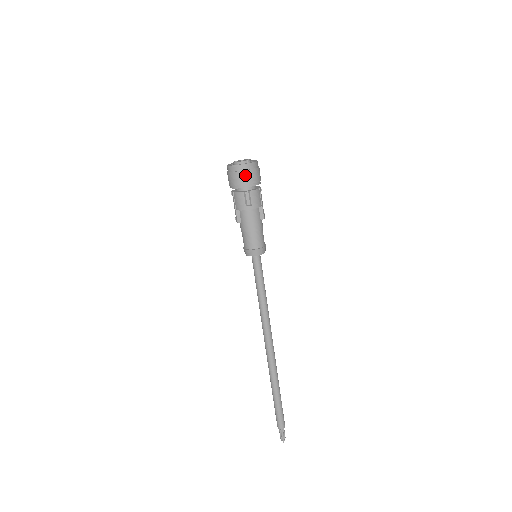
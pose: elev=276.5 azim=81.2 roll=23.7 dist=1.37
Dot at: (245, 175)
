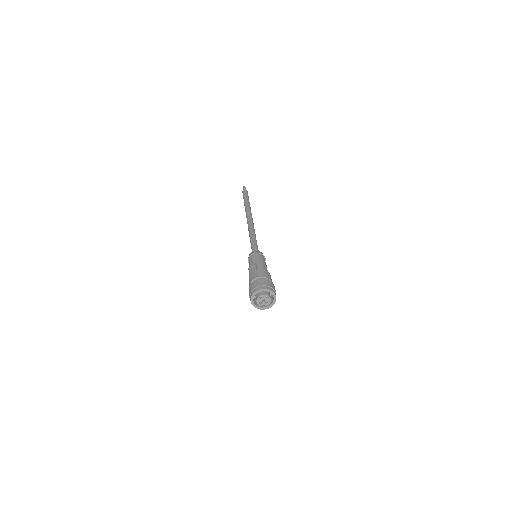
Dot at: occluded
